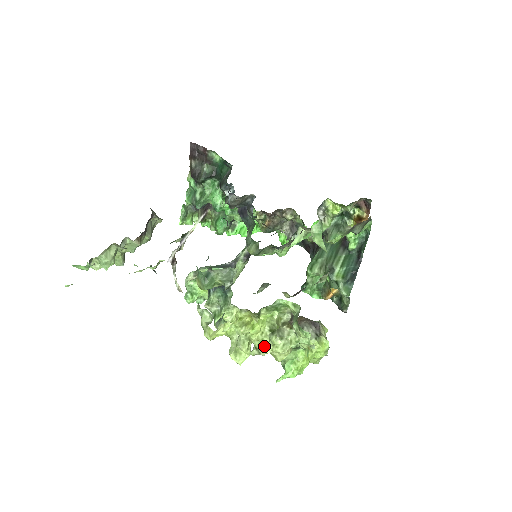
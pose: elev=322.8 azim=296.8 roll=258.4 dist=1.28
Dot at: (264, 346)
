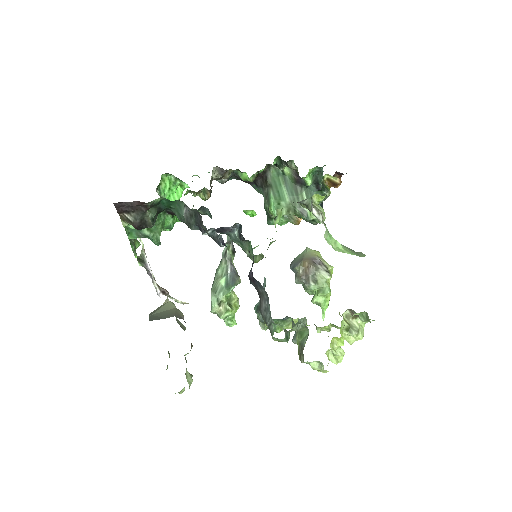
Dot at: (348, 341)
